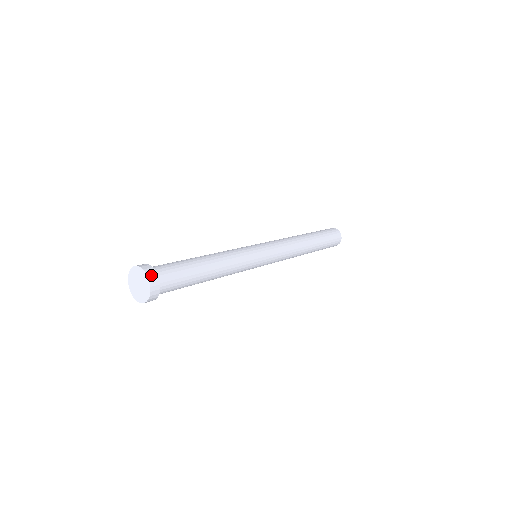
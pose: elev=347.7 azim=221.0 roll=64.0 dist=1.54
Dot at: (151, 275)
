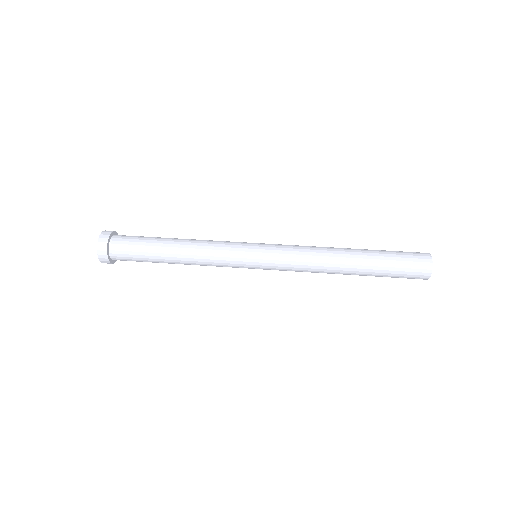
Dot at: (102, 257)
